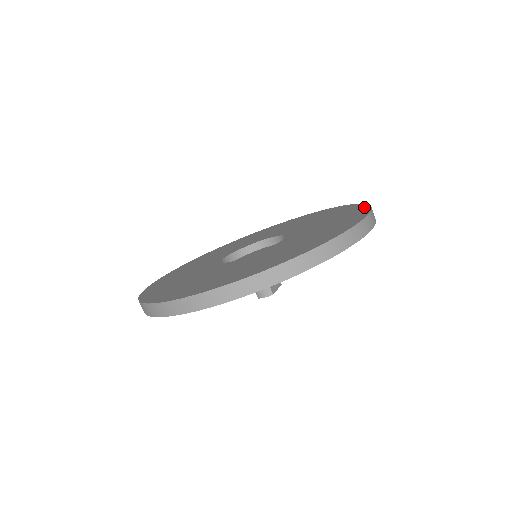
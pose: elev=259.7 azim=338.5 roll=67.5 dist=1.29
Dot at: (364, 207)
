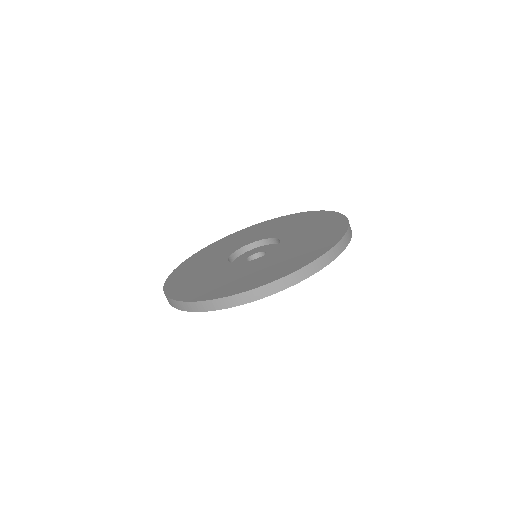
Dot at: (320, 212)
